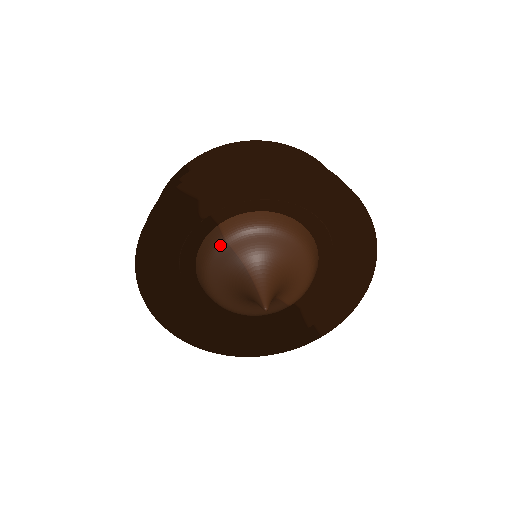
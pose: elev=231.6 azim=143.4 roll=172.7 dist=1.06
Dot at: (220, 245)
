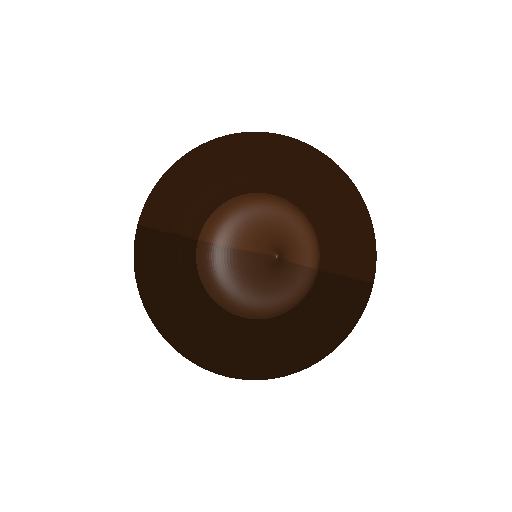
Dot at: (208, 250)
